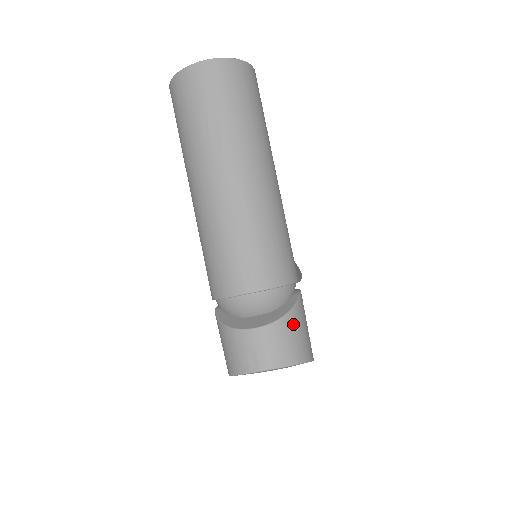
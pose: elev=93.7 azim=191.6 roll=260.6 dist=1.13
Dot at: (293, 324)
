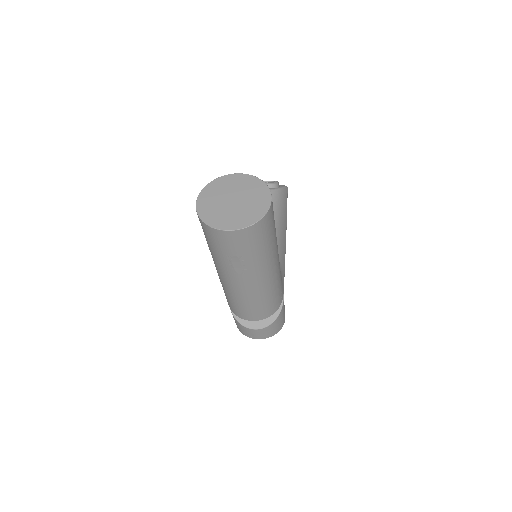
Dot at: (276, 323)
